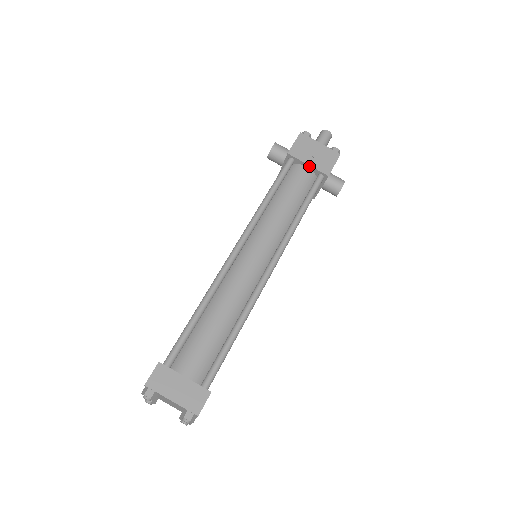
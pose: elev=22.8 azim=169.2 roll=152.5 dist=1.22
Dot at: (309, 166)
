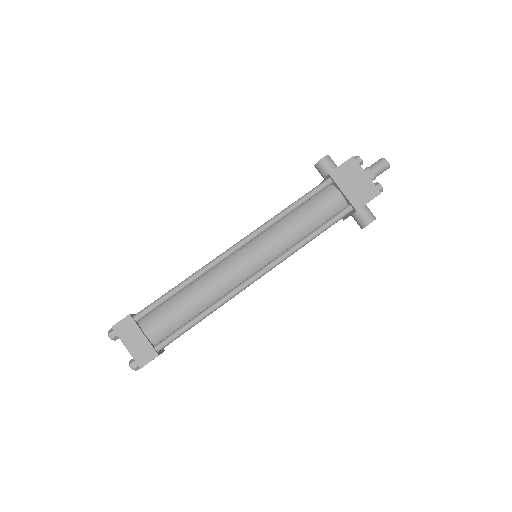
Dot at: (343, 194)
